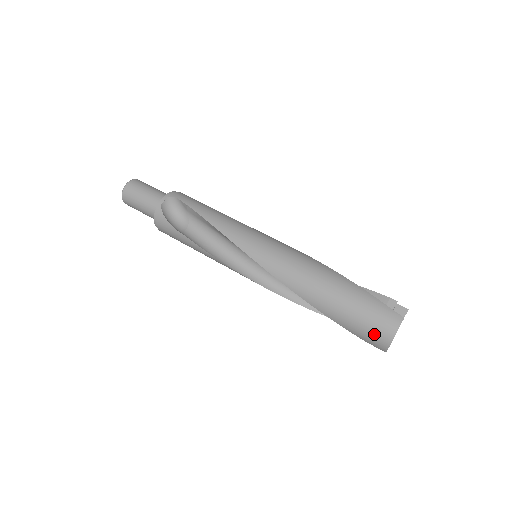
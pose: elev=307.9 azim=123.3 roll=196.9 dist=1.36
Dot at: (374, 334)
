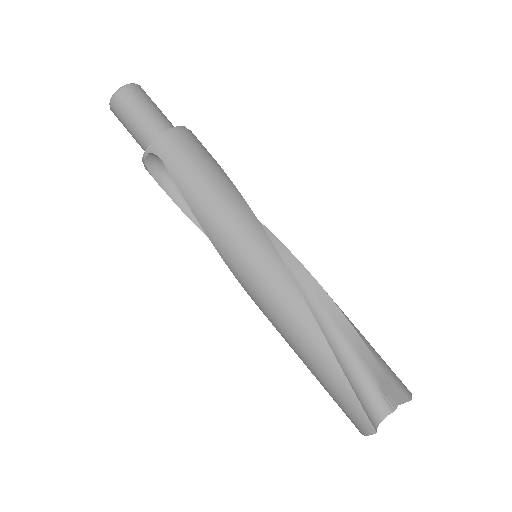
Dot at: occluded
